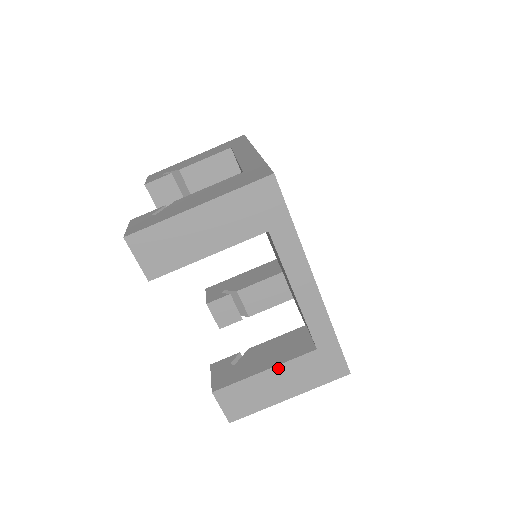
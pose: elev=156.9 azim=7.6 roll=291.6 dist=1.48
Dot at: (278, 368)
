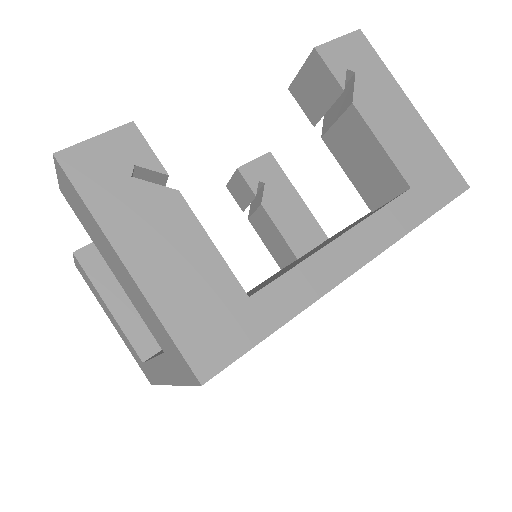
Dot at: (116, 321)
